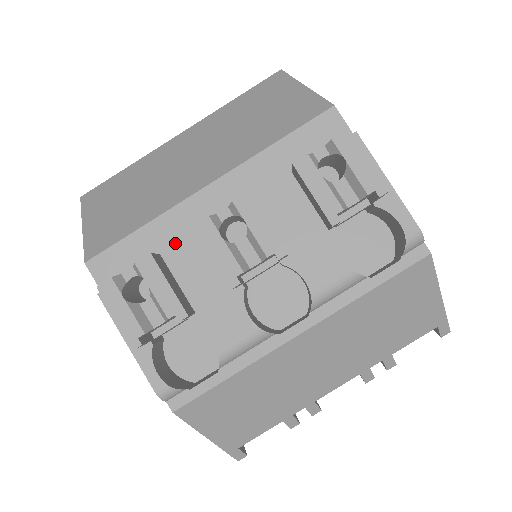
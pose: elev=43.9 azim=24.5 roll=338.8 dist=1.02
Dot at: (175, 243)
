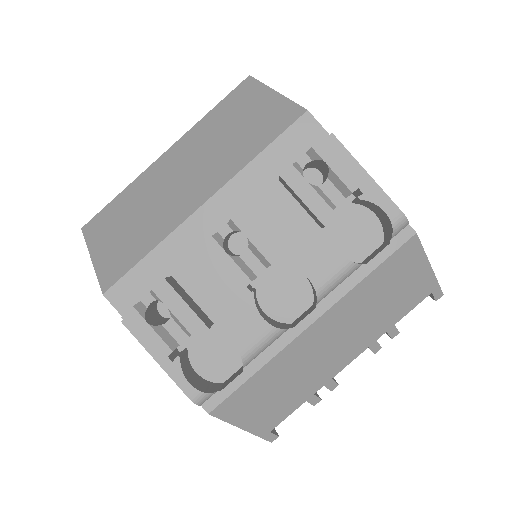
Dot at: (183, 262)
